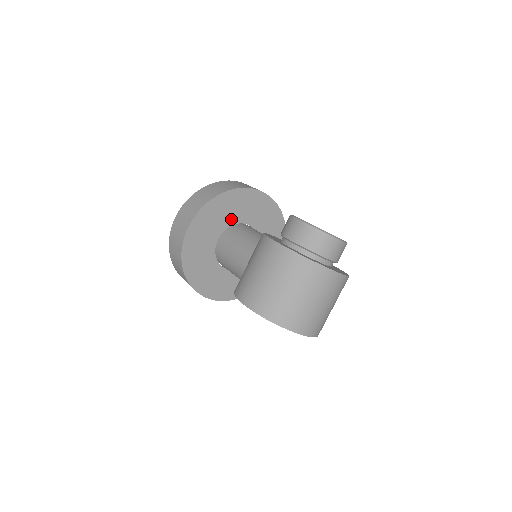
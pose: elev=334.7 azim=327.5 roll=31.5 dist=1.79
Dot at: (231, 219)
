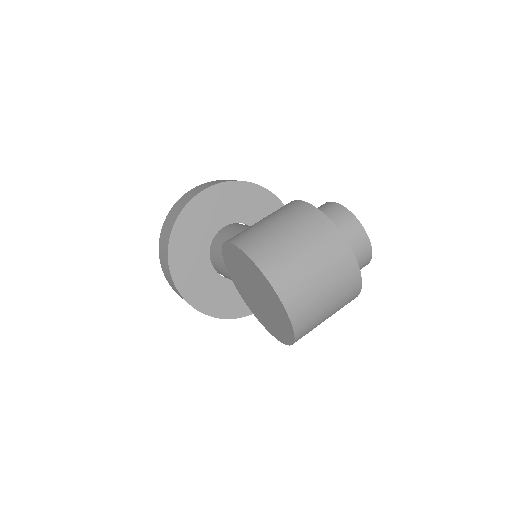
Dot at: (248, 217)
